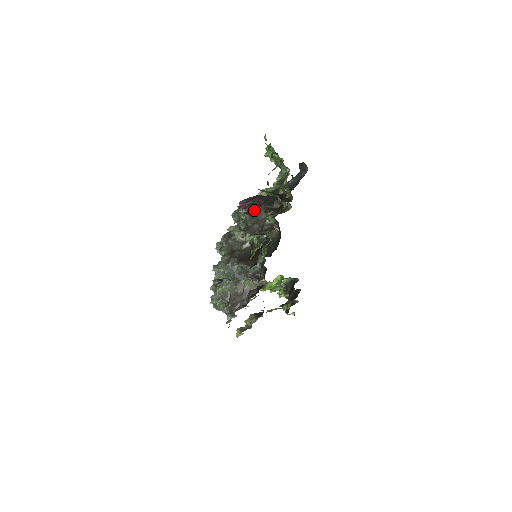
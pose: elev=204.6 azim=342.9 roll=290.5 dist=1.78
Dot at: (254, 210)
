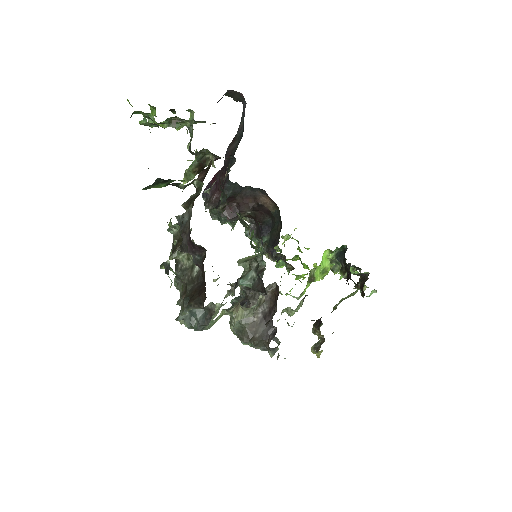
Dot at: occluded
